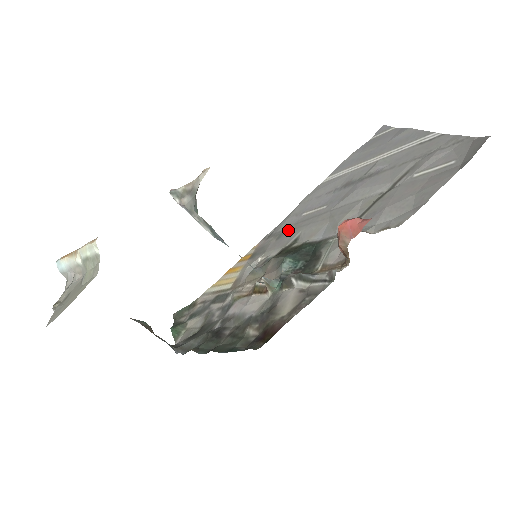
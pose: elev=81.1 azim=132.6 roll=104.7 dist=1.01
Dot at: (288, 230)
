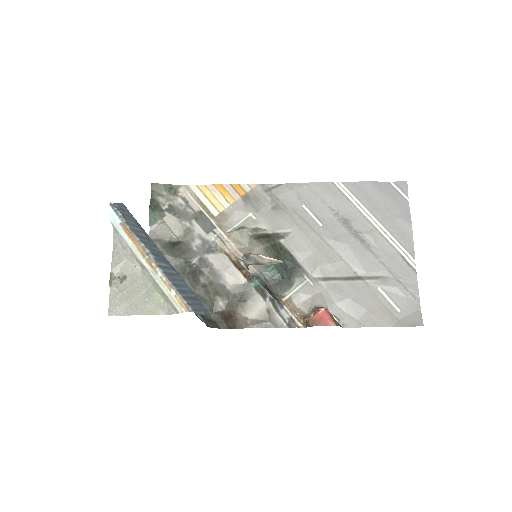
Dot at: (285, 210)
